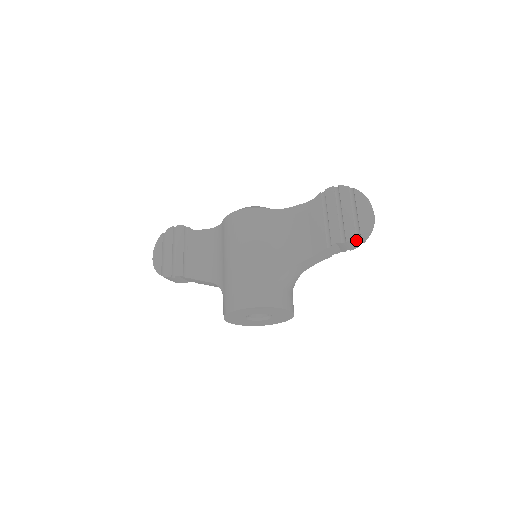
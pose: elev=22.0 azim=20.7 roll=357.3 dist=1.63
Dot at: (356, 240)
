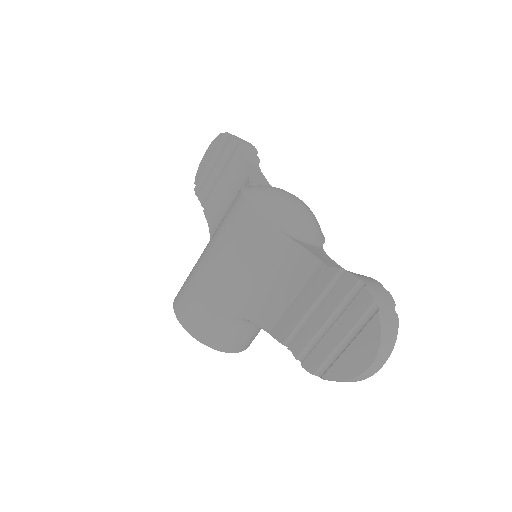
Dot at: (317, 374)
